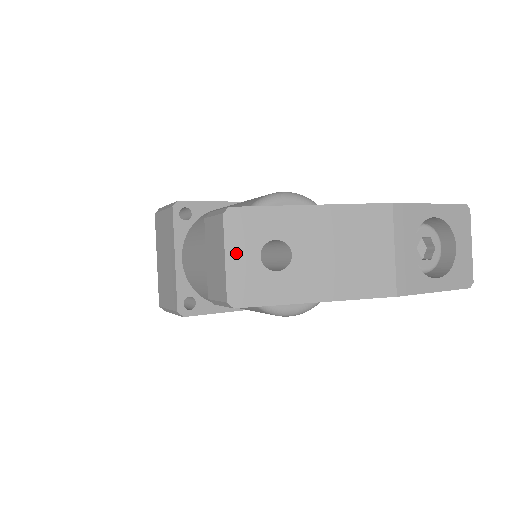
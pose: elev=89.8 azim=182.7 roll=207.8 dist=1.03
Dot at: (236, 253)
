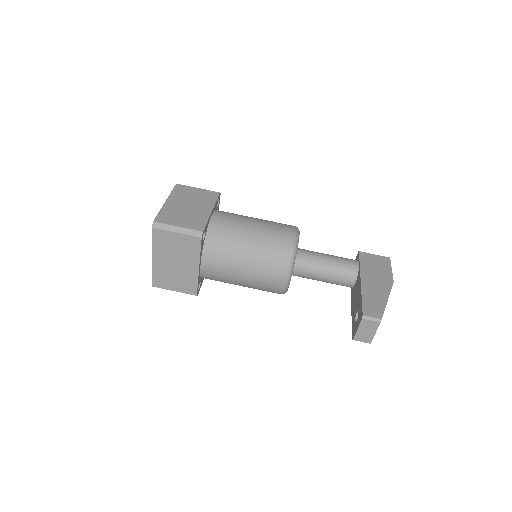
Dot at: occluded
